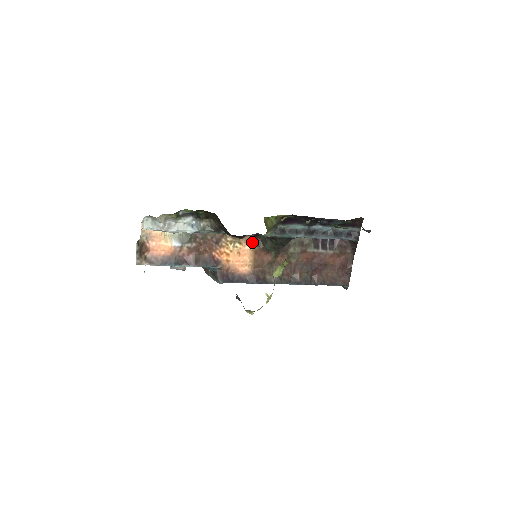
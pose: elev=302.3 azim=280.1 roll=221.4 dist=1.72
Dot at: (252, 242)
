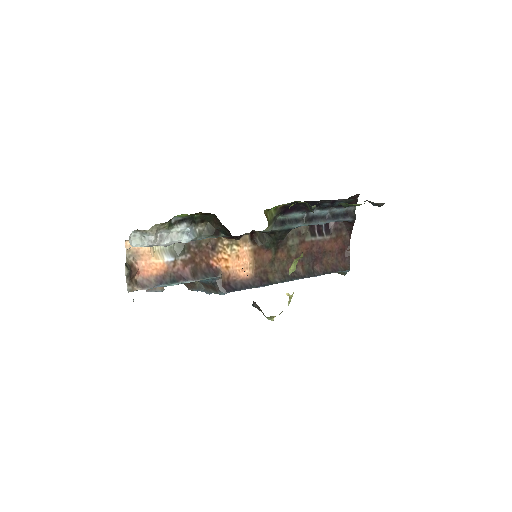
Dot at: (249, 241)
